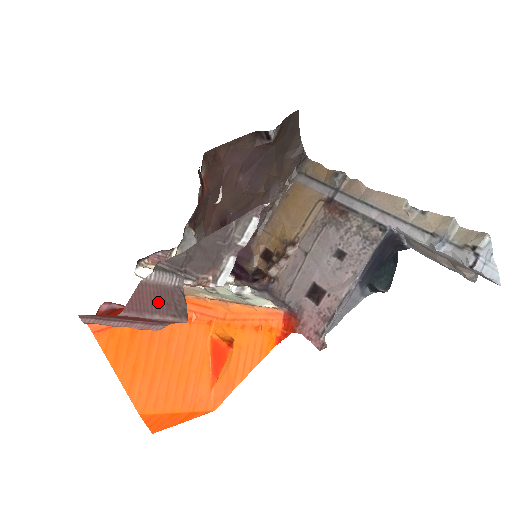
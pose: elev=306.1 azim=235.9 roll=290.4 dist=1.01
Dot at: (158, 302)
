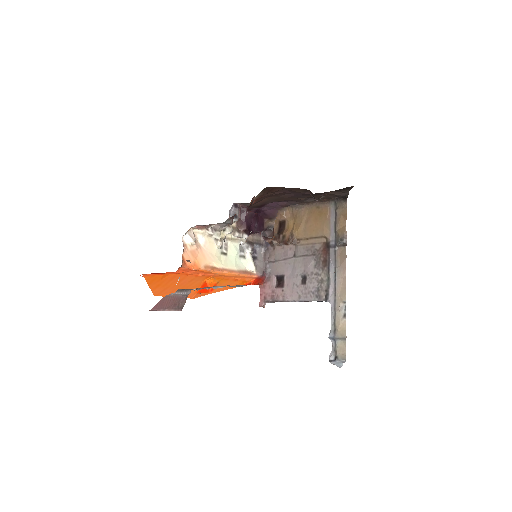
Dot at: (170, 304)
